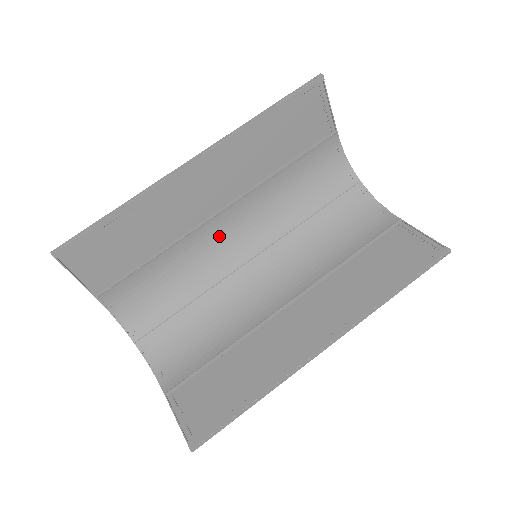
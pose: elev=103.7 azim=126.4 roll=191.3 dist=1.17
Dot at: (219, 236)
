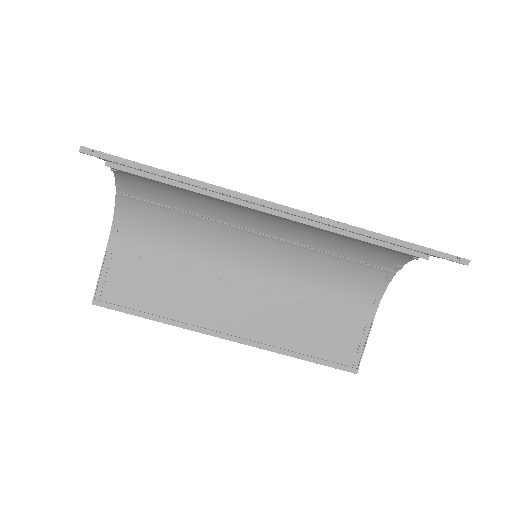
Dot at: (252, 210)
